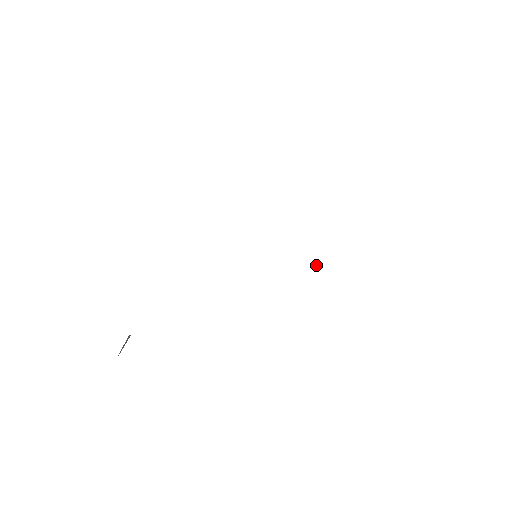
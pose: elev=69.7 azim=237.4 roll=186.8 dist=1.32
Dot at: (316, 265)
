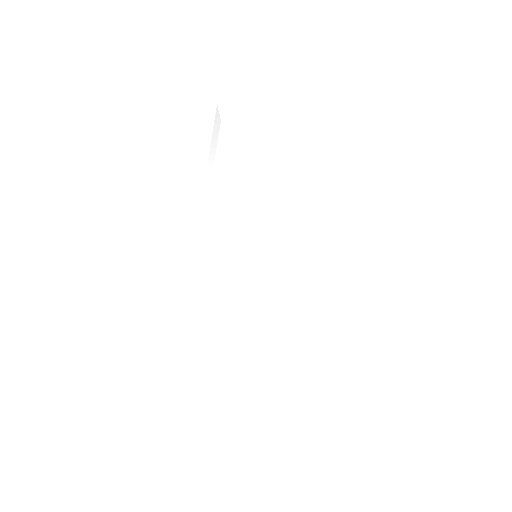
Dot at: (306, 236)
